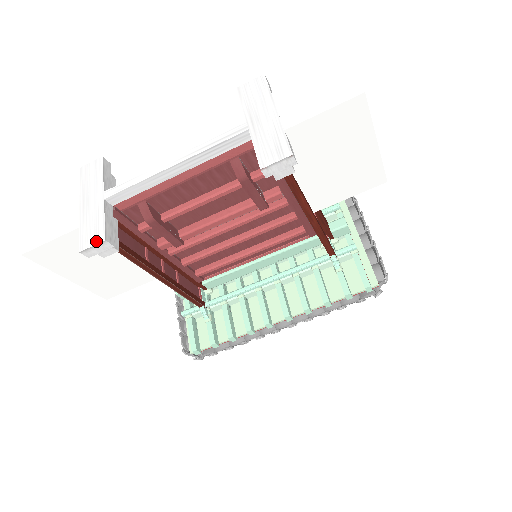
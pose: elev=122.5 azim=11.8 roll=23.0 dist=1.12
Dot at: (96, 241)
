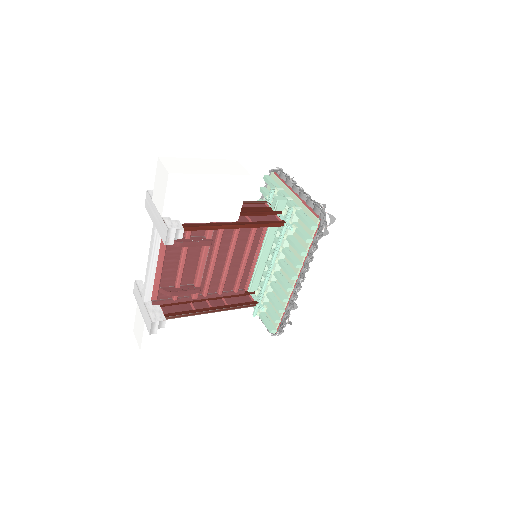
Dot at: (150, 325)
